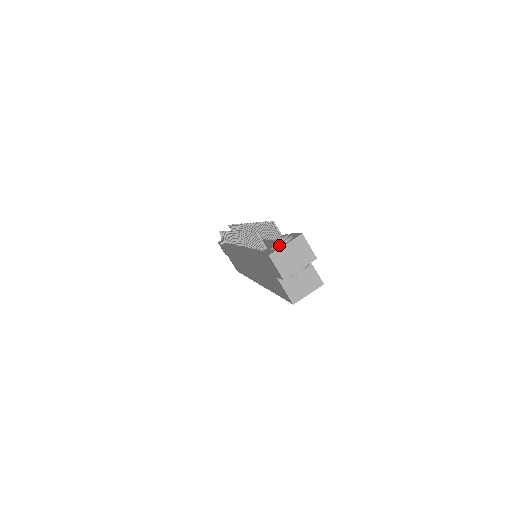
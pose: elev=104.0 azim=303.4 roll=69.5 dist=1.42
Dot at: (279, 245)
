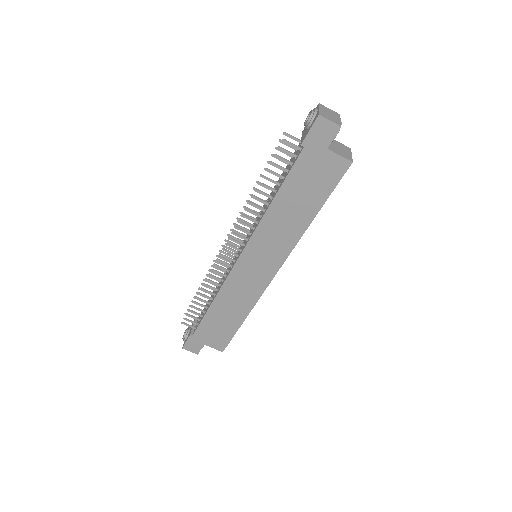
Dot at: (316, 111)
